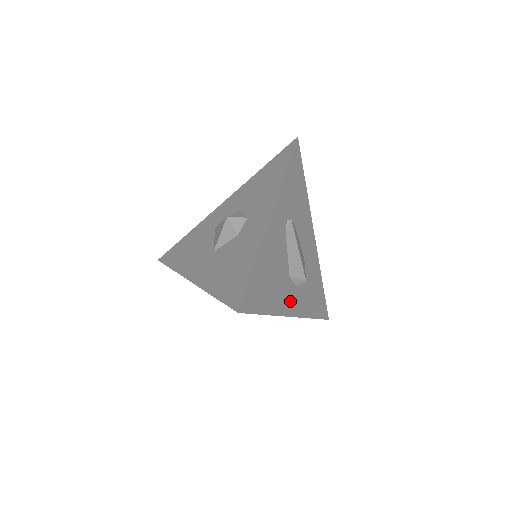
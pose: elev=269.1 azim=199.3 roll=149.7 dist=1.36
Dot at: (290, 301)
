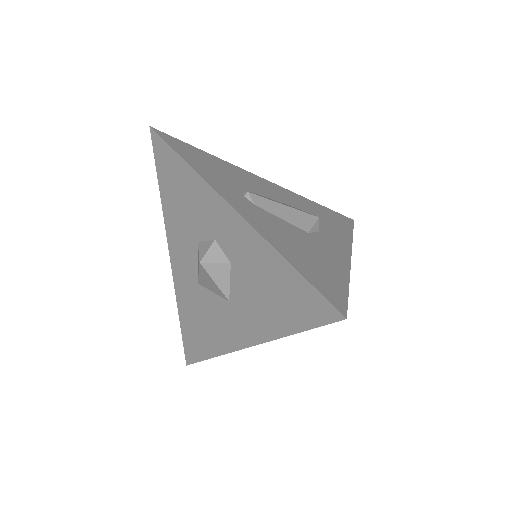
Dot at: (334, 248)
